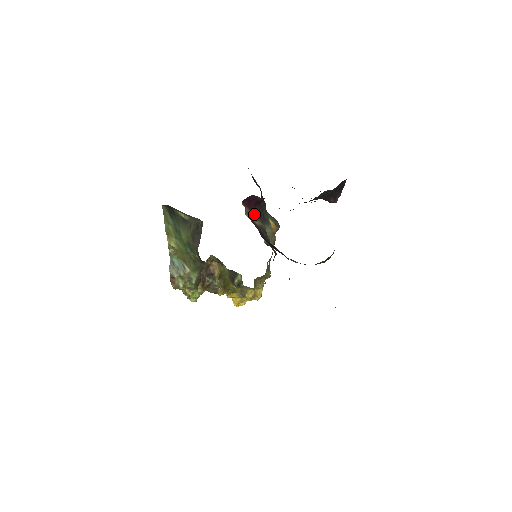
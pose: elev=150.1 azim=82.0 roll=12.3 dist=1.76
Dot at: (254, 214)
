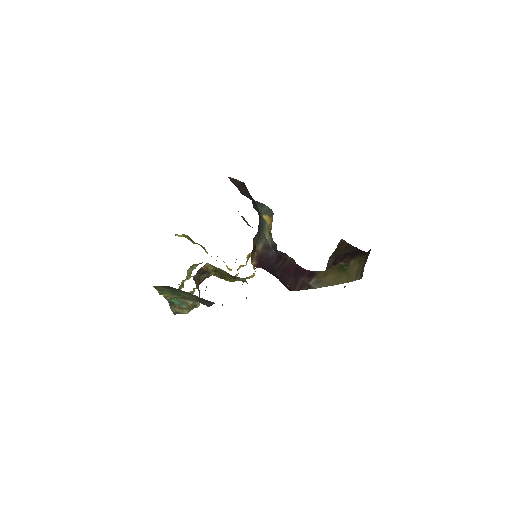
Dot at: (255, 240)
